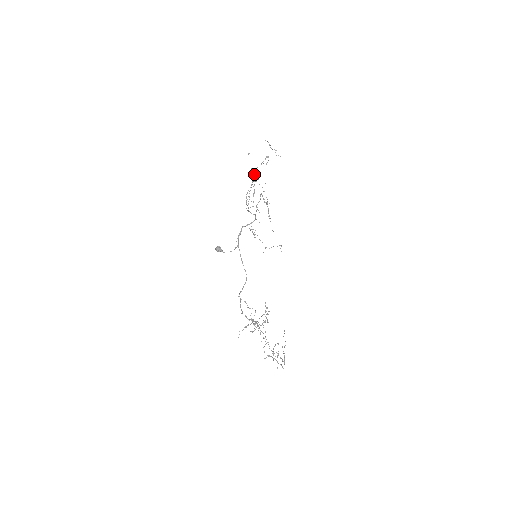
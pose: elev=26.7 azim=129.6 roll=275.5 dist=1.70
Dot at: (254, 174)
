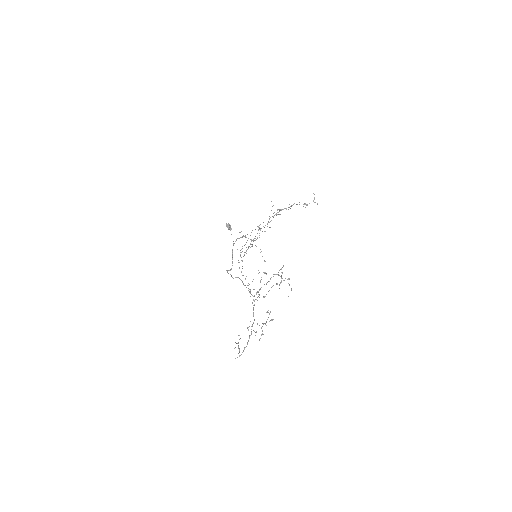
Dot at: (281, 210)
